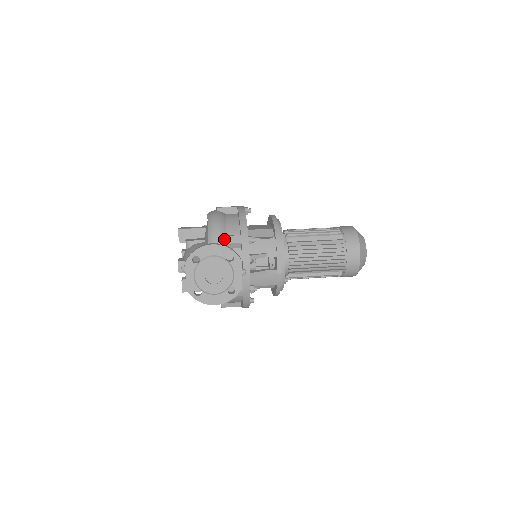
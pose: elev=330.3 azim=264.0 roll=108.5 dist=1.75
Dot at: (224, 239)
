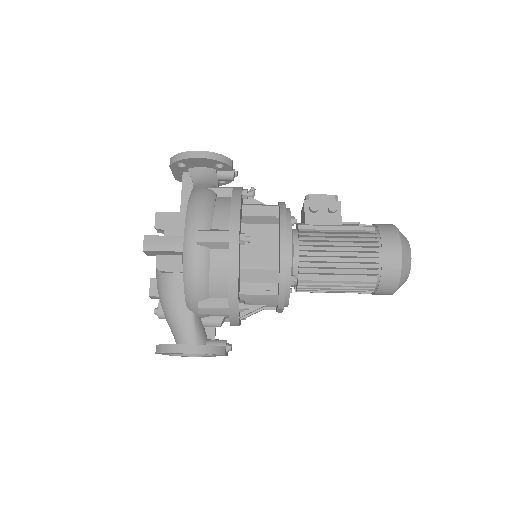
Dot at: (205, 311)
